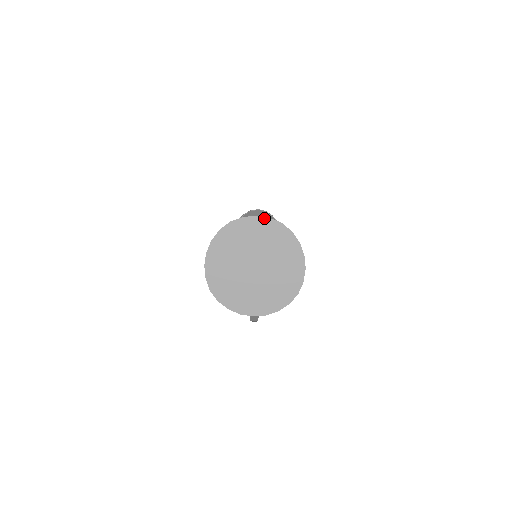
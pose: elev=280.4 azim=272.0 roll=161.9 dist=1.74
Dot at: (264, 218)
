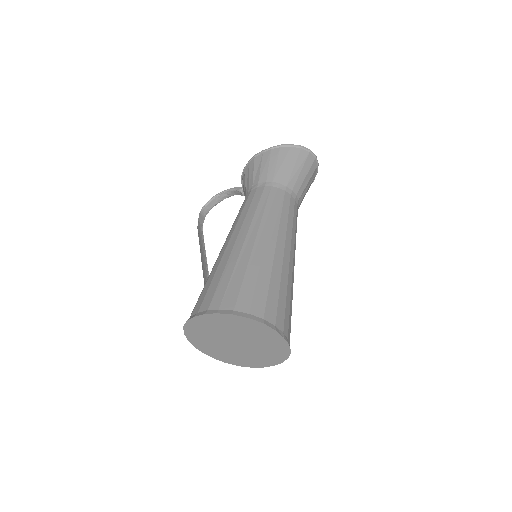
Dot at: (286, 342)
